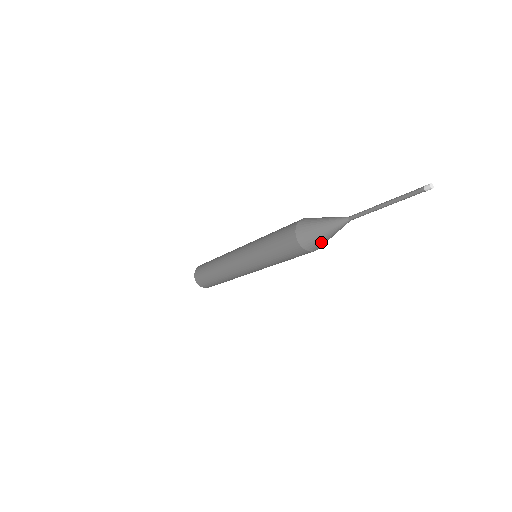
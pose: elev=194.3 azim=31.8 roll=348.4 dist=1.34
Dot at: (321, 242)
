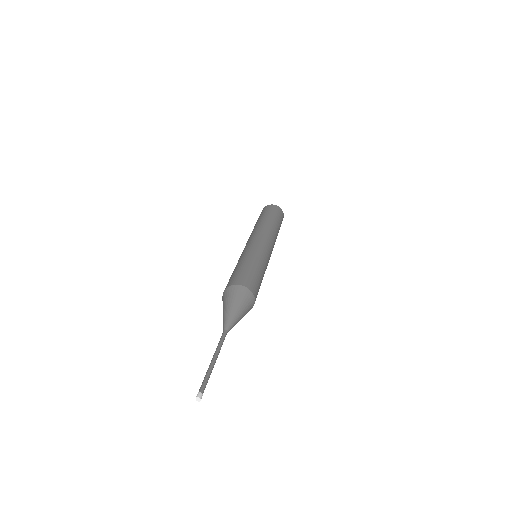
Dot at: occluded
